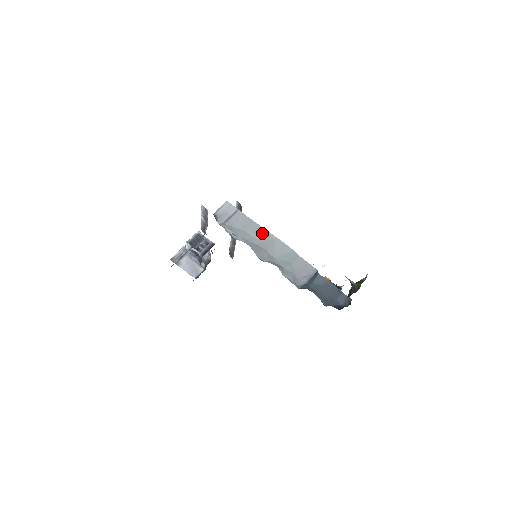
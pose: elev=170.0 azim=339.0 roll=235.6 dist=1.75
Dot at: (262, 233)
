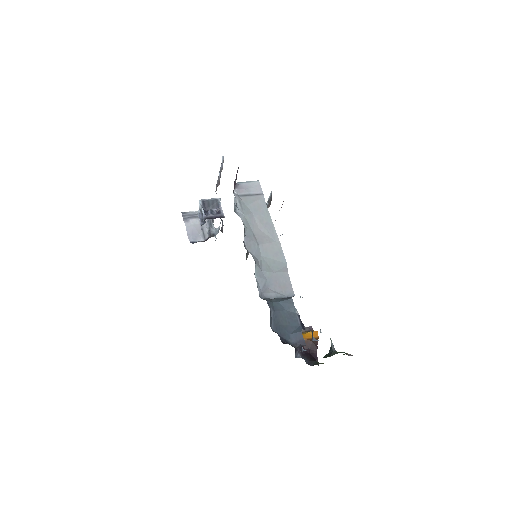
Dot at: (268, 228)
